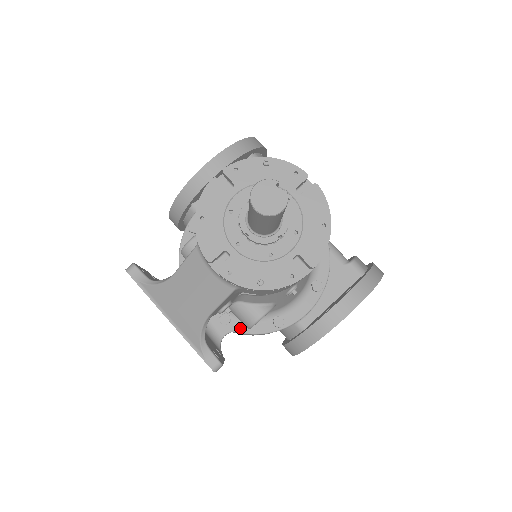
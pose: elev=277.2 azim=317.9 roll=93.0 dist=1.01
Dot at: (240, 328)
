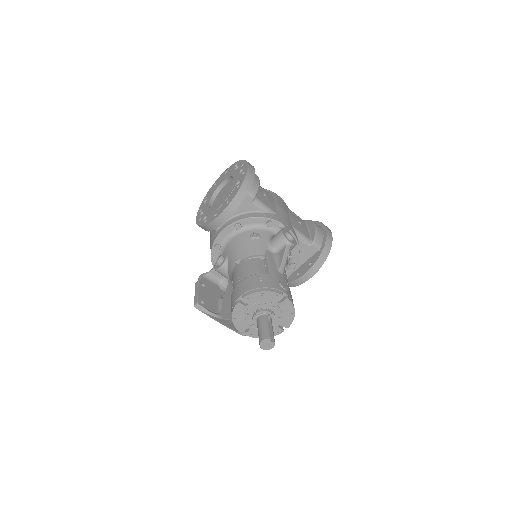
Dot at: occluded
